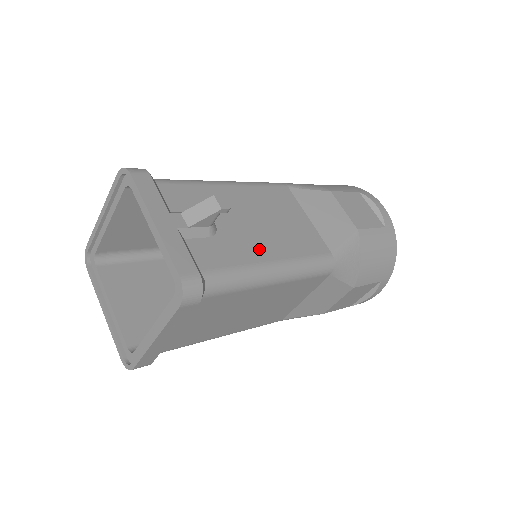
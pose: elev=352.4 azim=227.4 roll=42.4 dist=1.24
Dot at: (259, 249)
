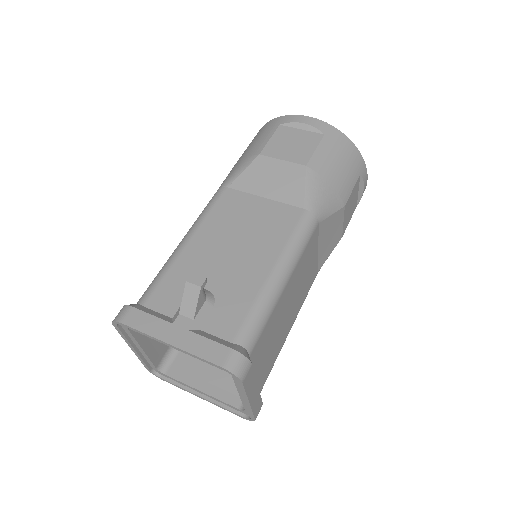
Dot at: (253, 273)
